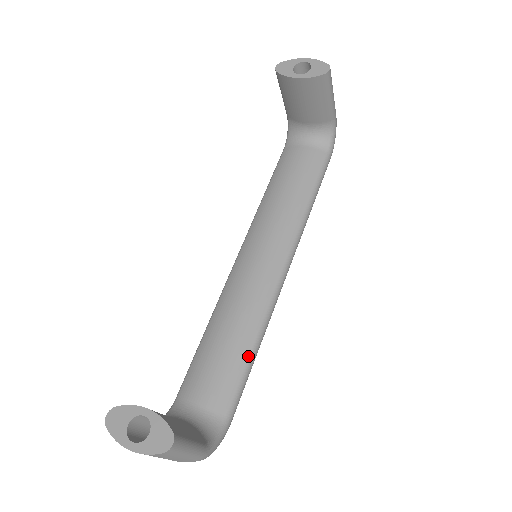
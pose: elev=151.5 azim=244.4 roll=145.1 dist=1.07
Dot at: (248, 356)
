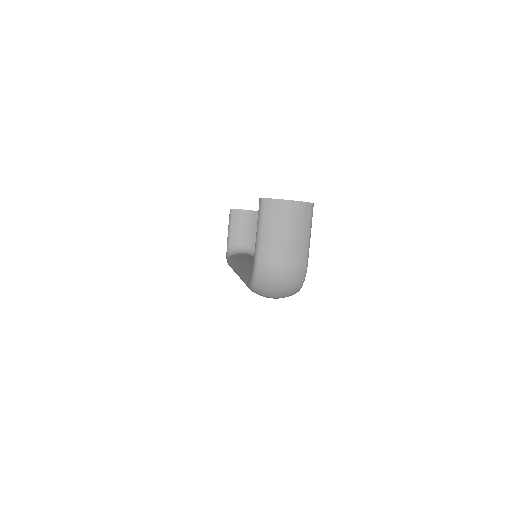
Dot at: occluded
